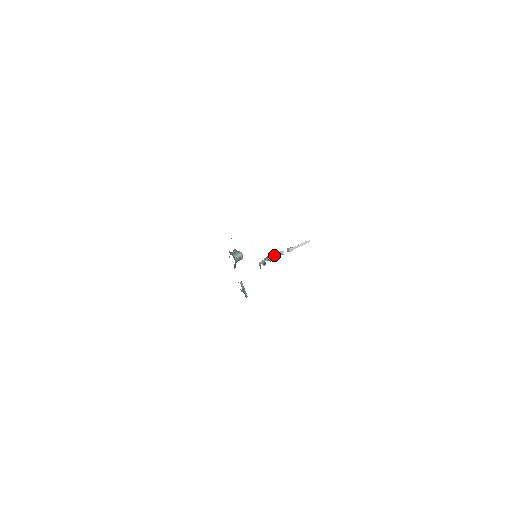
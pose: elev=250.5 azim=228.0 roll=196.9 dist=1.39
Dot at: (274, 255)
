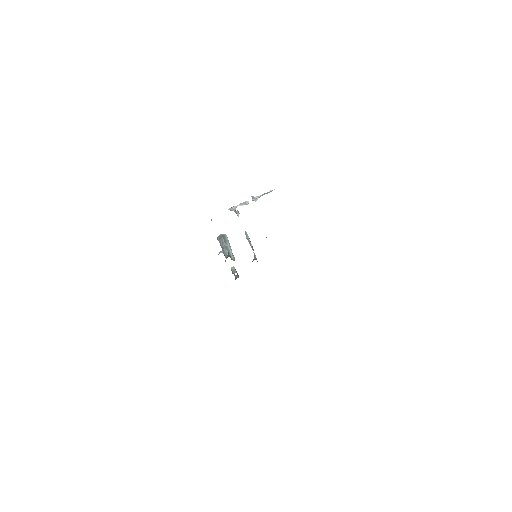
Dot at: (239, 205)
